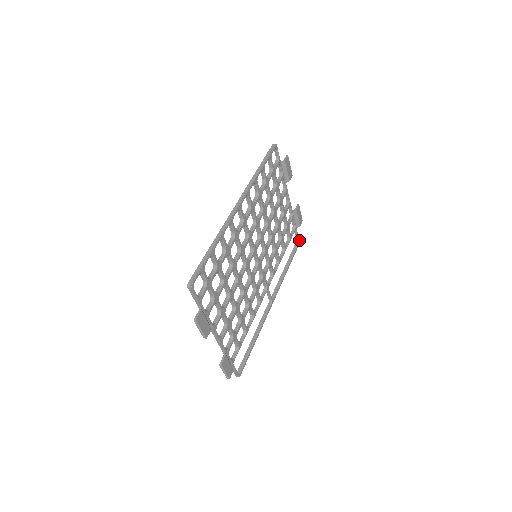
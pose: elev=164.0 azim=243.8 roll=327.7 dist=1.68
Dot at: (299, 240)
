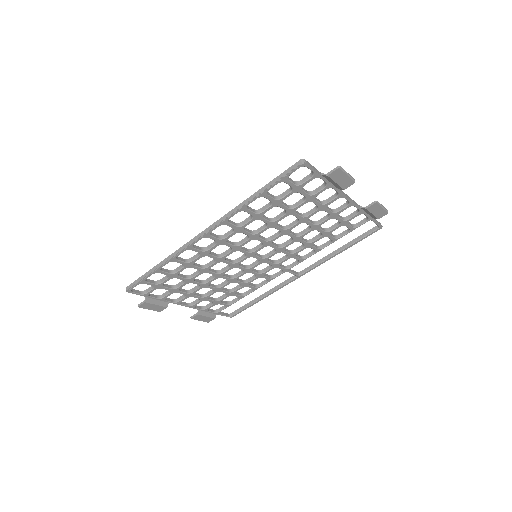
Dot at: (381, 226)
